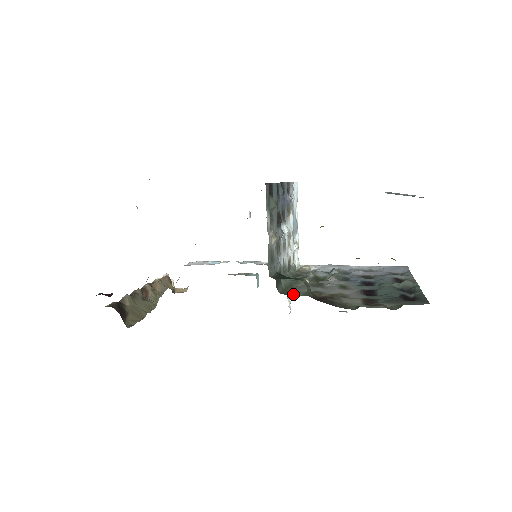
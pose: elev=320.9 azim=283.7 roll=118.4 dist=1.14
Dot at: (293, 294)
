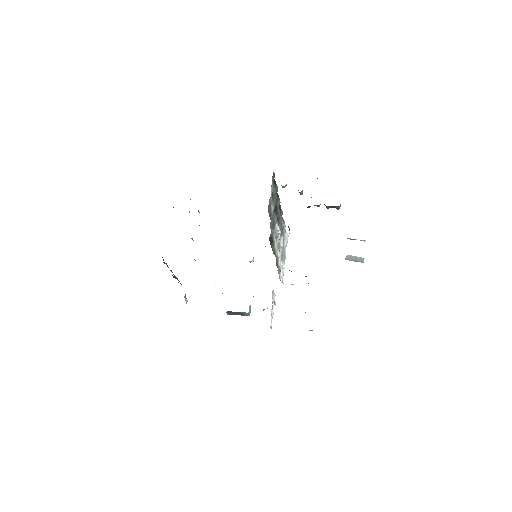
Dot at: occluded
